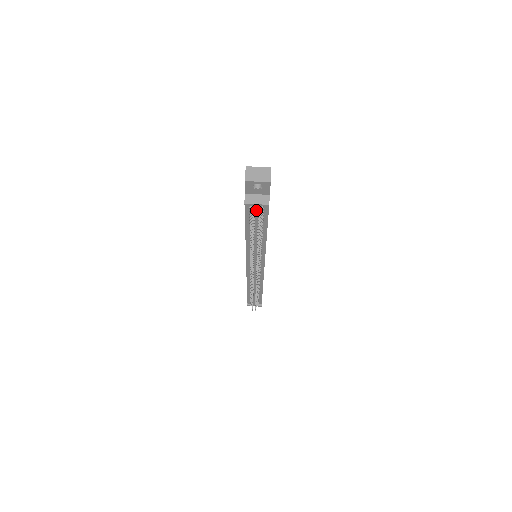
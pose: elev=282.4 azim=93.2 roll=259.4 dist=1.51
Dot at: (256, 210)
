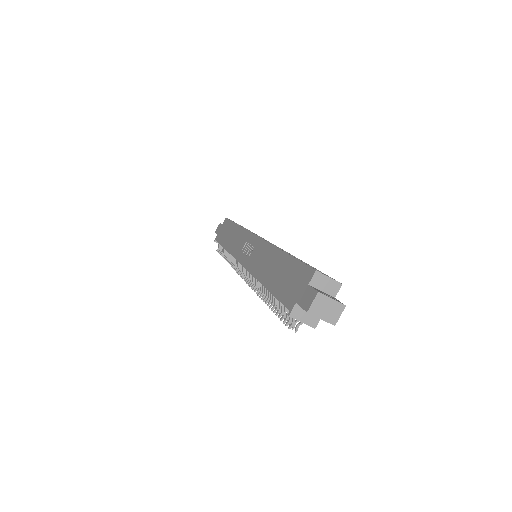
Dot at: occluded
